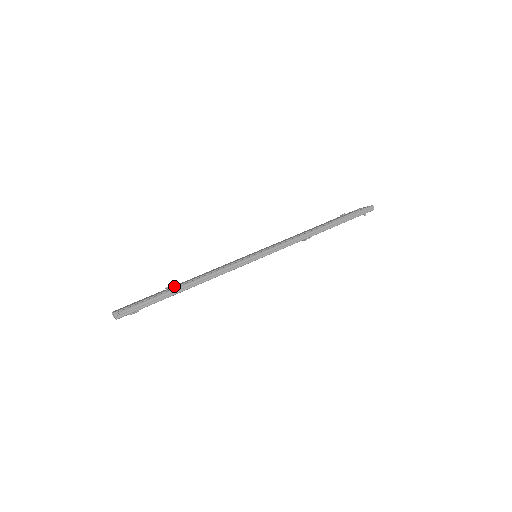
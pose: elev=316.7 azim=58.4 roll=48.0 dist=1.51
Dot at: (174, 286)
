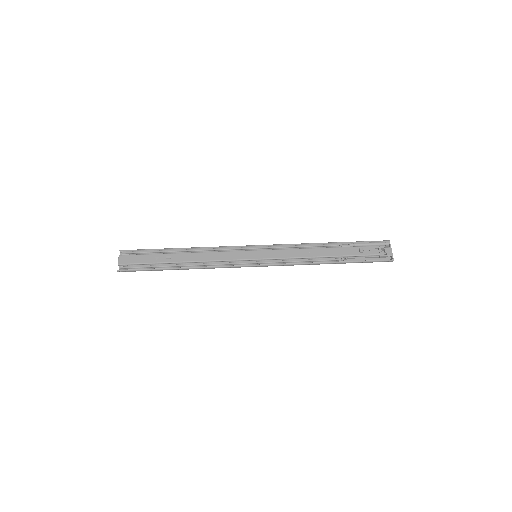
Dot at: (173, 259)
